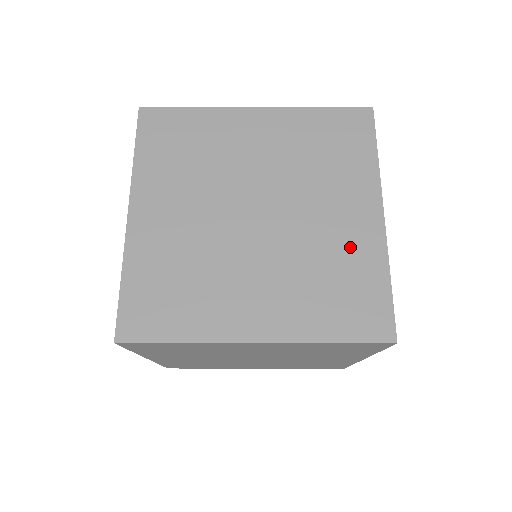
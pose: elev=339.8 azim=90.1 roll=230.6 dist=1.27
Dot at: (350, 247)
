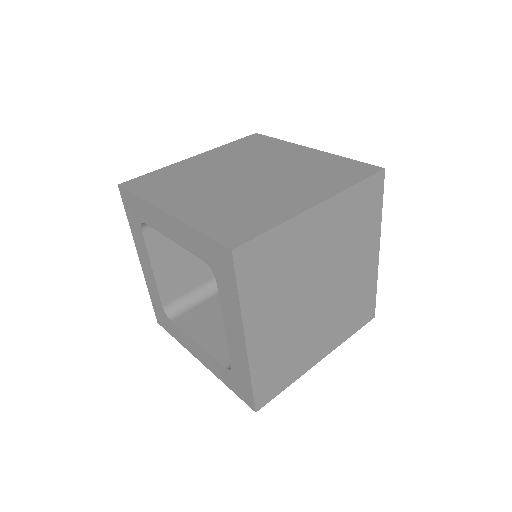
Dot at: (363, 282)
